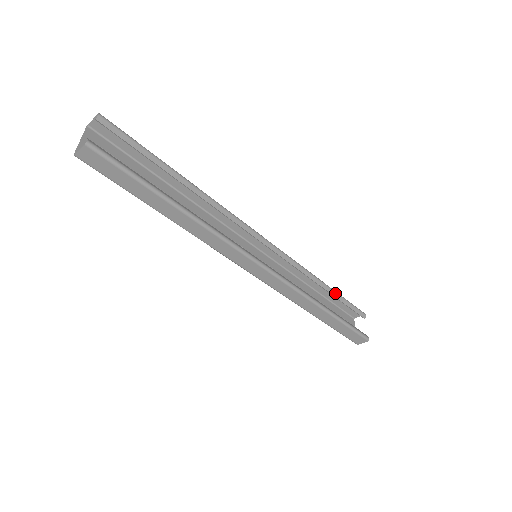
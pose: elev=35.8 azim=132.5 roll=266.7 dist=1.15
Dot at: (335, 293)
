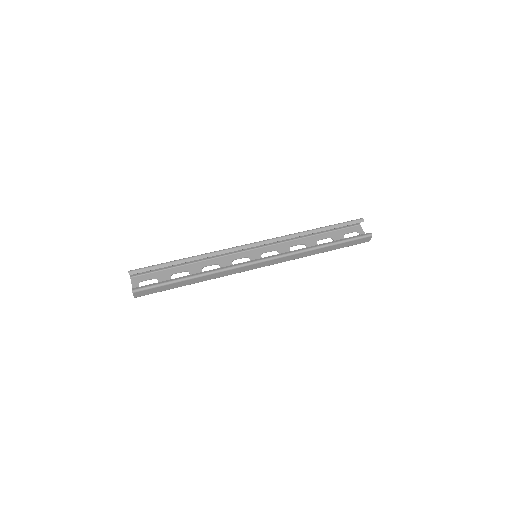
Dot at: (326, 228)
